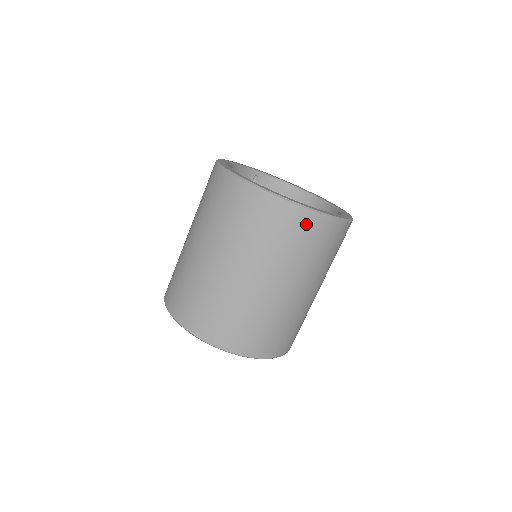
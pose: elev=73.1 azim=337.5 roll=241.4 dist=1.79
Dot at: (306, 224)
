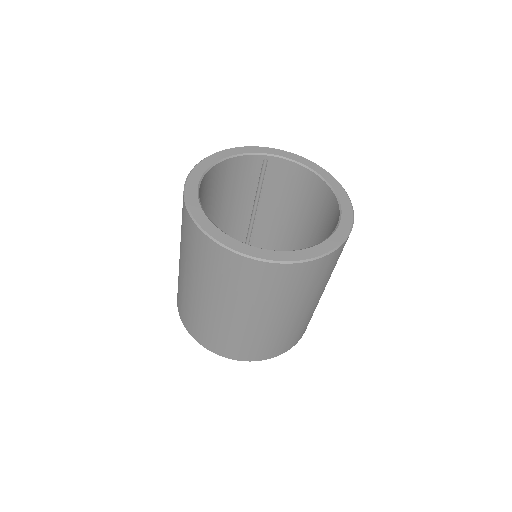
Dot at: (253, 270)
